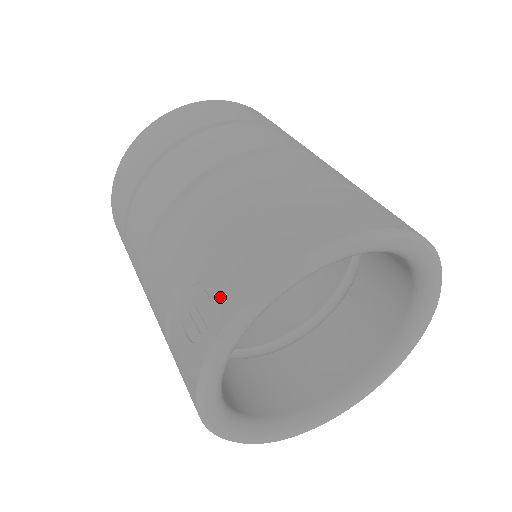
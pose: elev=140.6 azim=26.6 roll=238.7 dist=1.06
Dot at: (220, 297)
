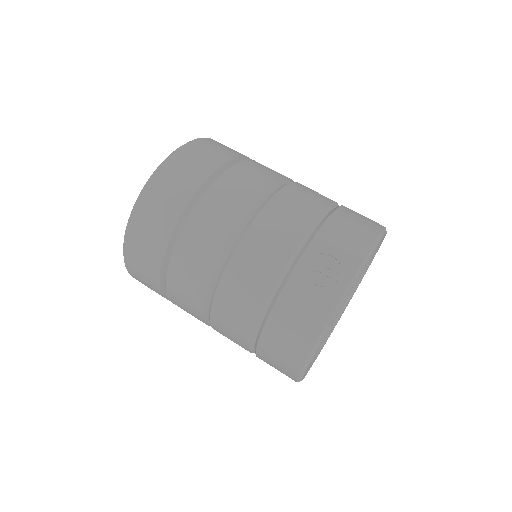
Dot at: (343, 259)
